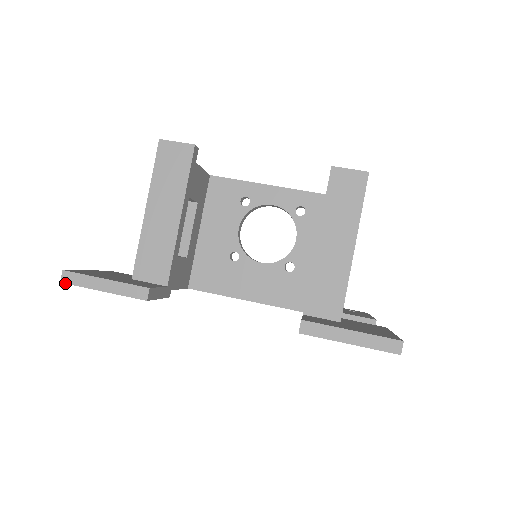
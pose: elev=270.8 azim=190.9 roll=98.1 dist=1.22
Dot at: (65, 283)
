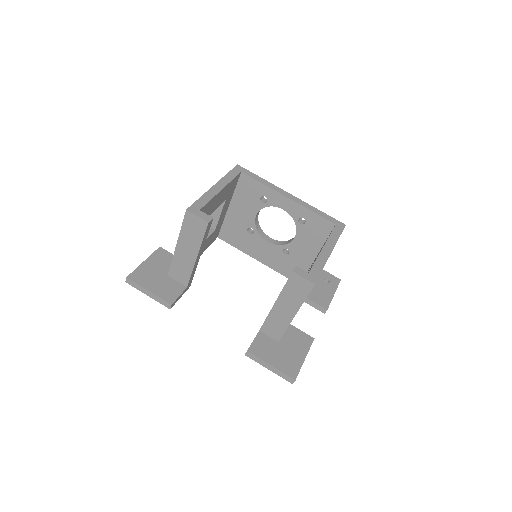
Dot at: occluded
